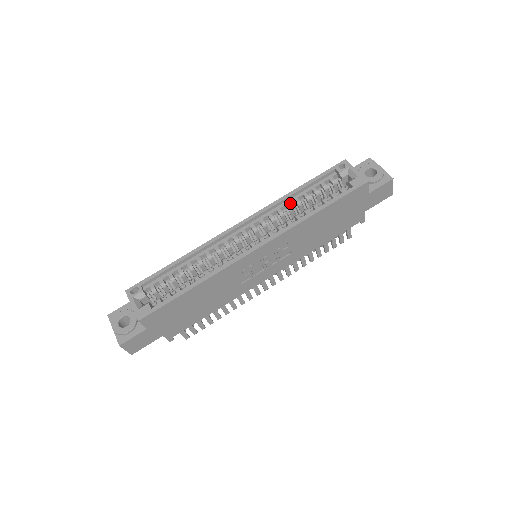
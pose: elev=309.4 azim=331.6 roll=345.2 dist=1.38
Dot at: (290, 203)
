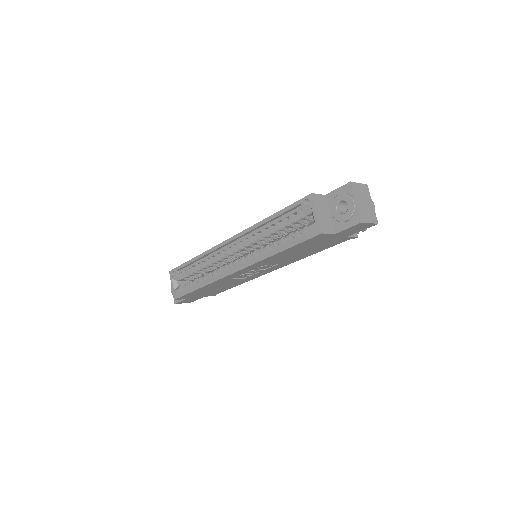
Dot at: (265, 228)
